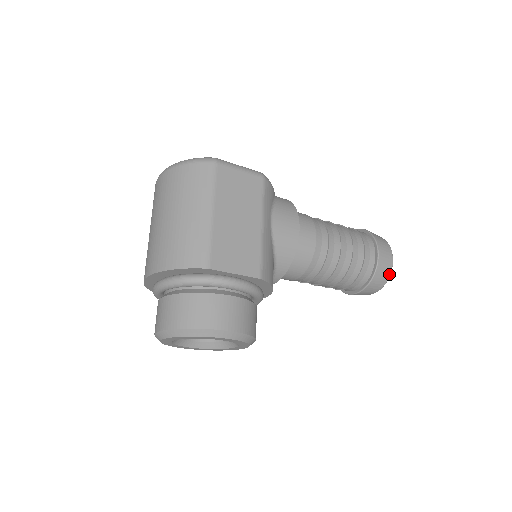
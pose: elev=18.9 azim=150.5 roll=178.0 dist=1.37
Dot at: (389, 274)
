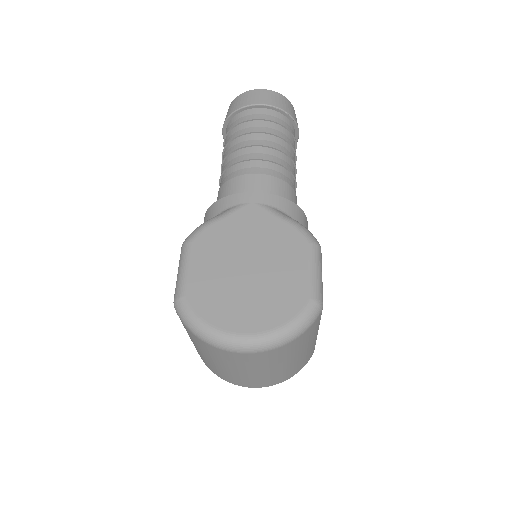
Dot at: occluded
